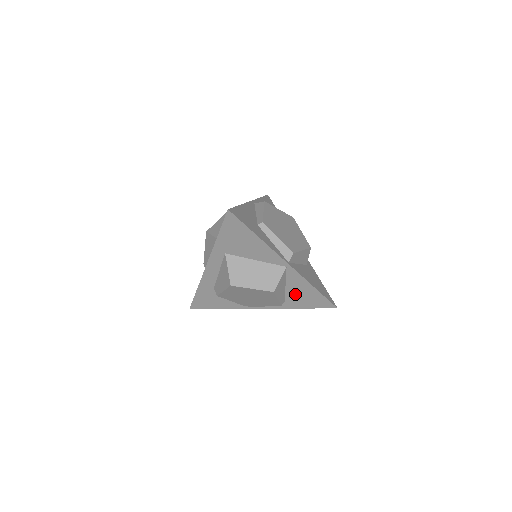
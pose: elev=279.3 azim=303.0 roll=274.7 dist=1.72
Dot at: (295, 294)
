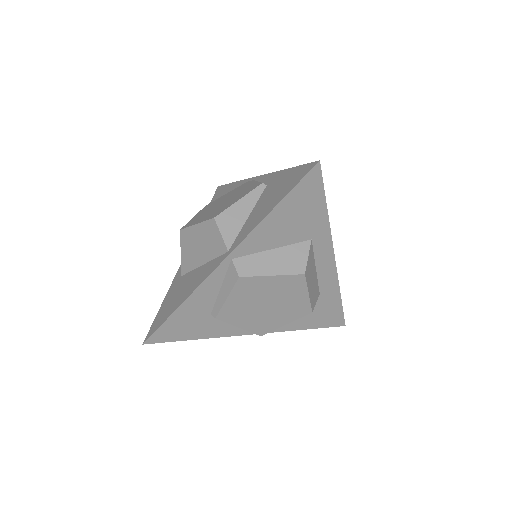
Dot at: occluded
